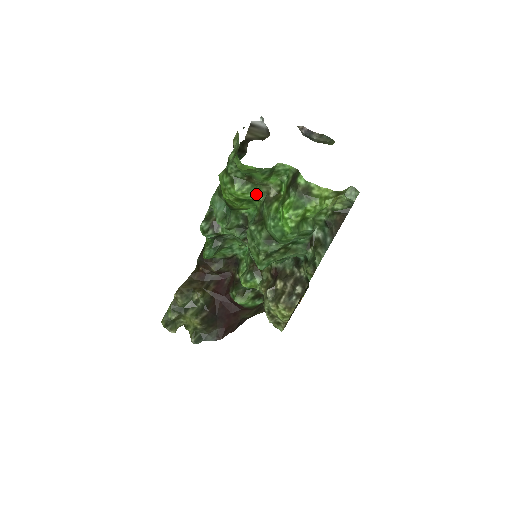
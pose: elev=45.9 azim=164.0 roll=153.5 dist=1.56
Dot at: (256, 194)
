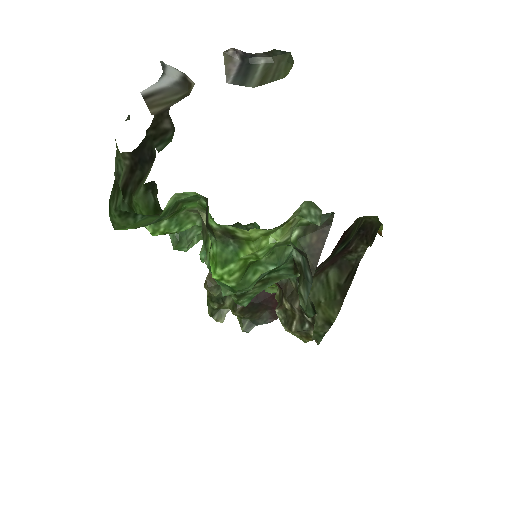
Dot at: (185, 223)
